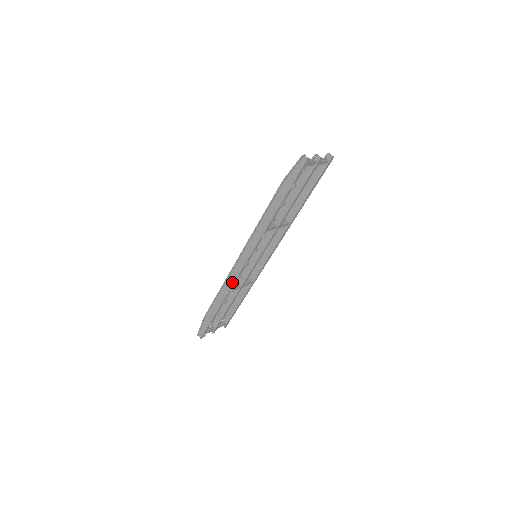
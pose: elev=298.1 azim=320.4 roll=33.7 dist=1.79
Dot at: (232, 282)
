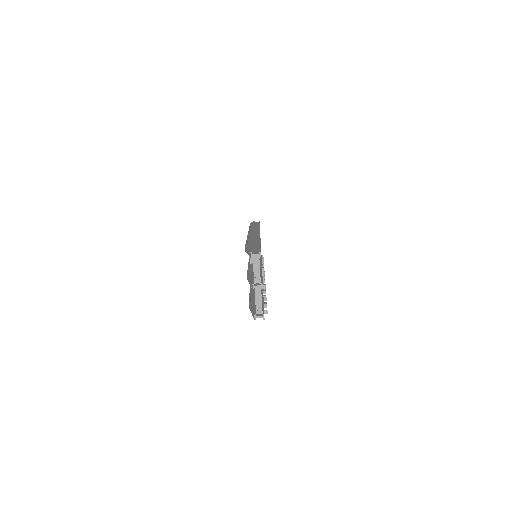
Dot at: occluded
